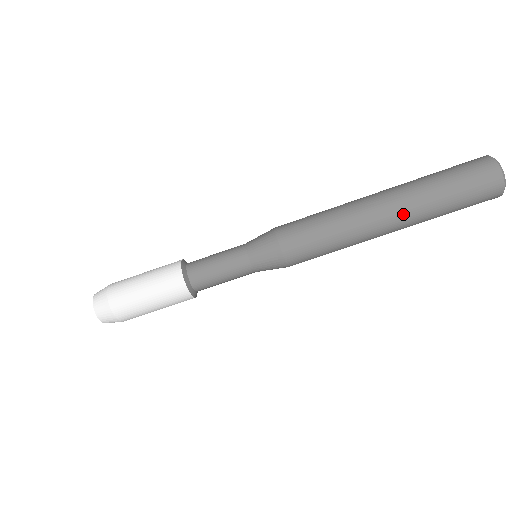
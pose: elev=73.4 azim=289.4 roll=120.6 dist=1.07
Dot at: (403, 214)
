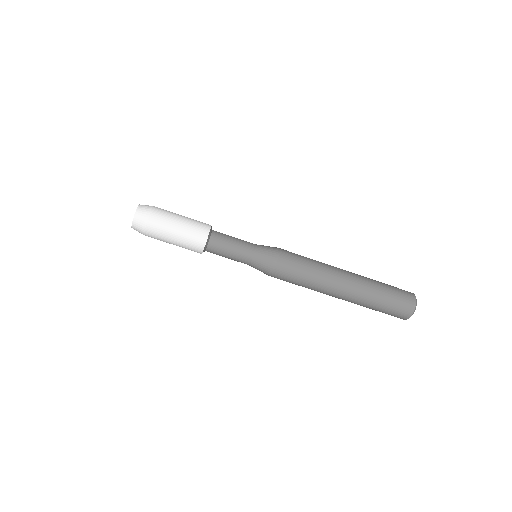
Dot at: (356, 286)
